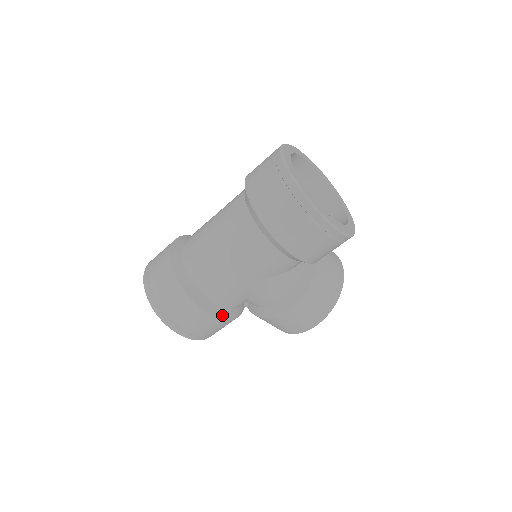
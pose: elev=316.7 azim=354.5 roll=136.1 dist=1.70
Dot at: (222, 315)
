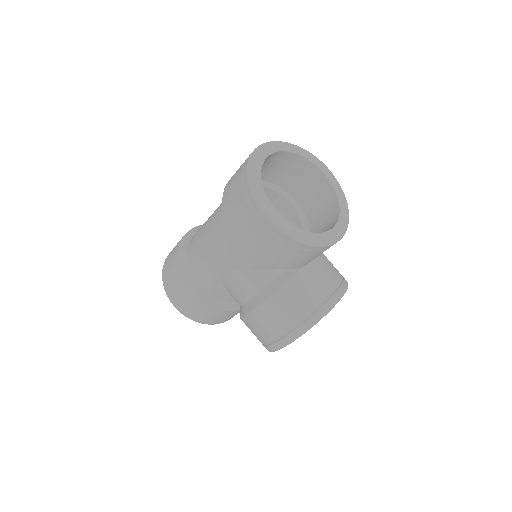
Dot at: (202, 297)
